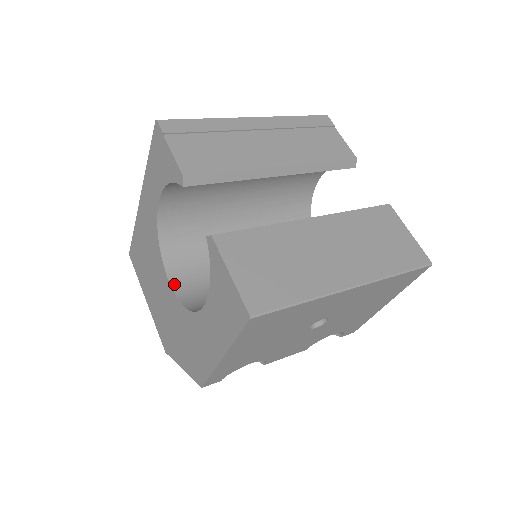
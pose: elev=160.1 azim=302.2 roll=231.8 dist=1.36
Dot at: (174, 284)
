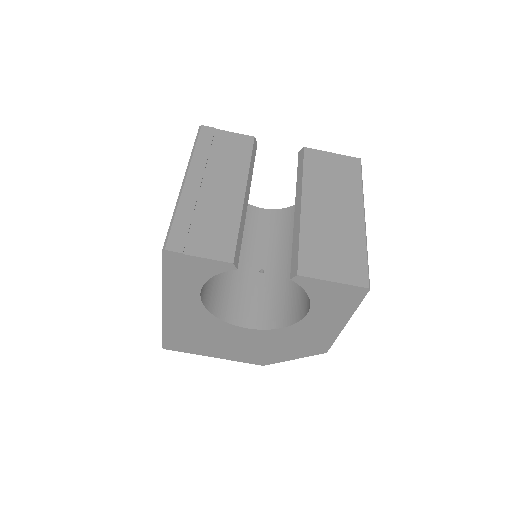
Dot at: (250, 326)
